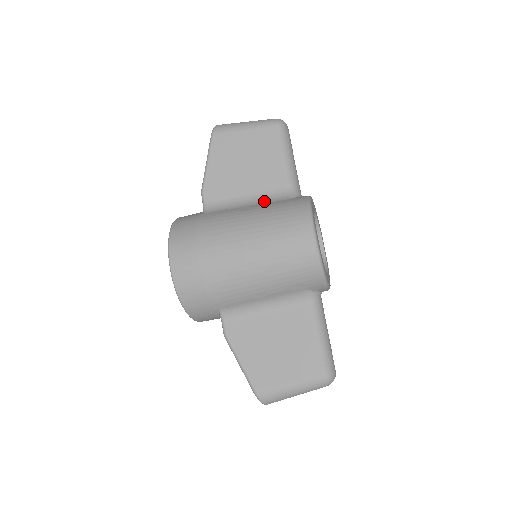
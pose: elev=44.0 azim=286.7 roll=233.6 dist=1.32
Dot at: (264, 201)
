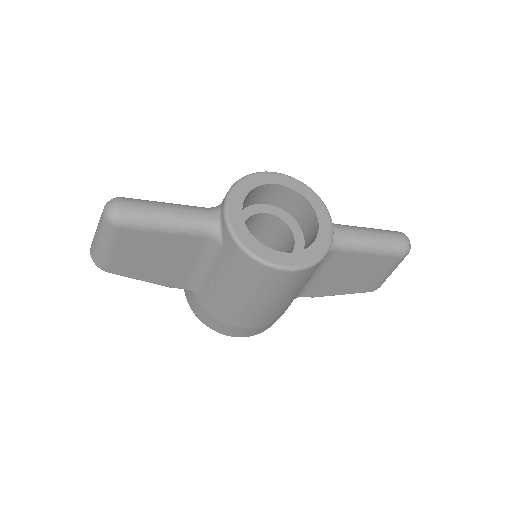
Dot at: (210, 260)
